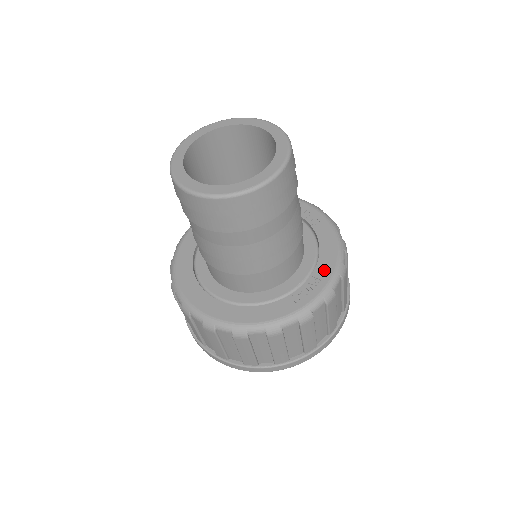
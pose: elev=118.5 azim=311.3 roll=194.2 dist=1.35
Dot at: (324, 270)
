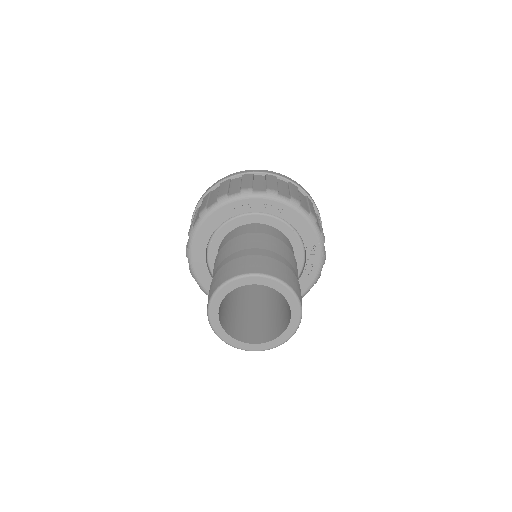
Dot at: occluded
